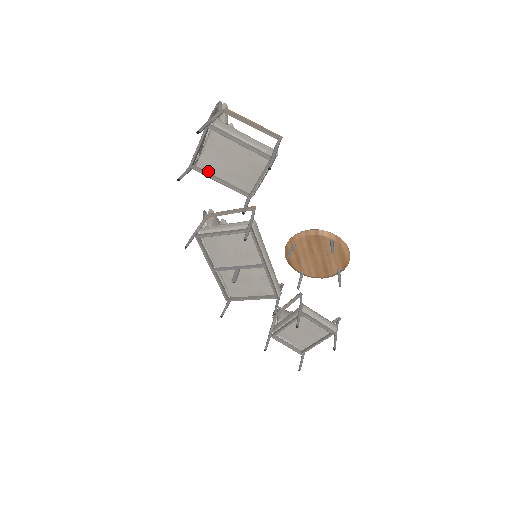
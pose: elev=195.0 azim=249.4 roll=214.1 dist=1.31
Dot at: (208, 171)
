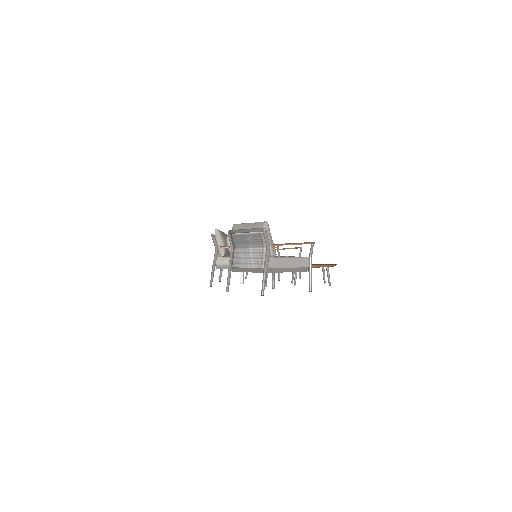
Dot at: occluded
